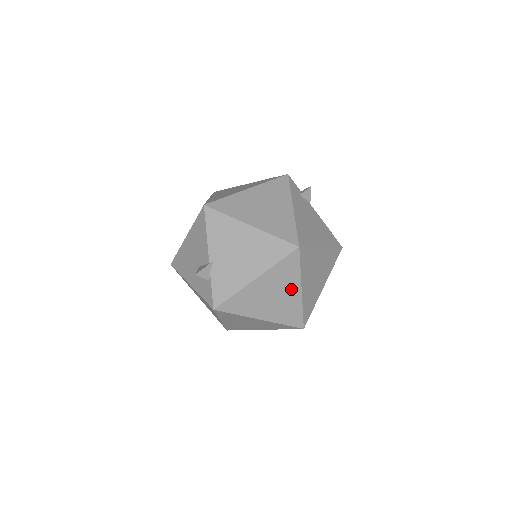
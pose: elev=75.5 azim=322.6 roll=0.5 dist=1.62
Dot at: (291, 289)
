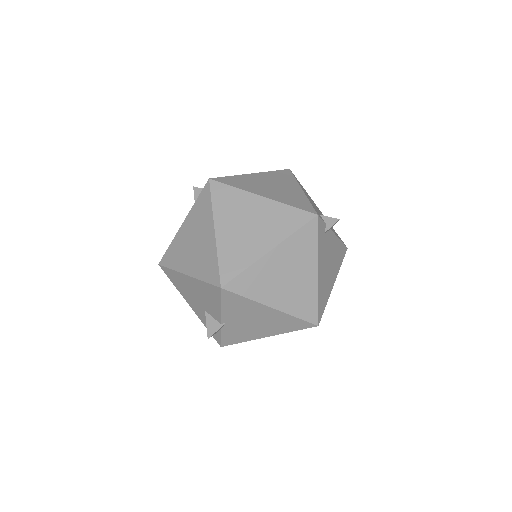
Dot at: occluded
